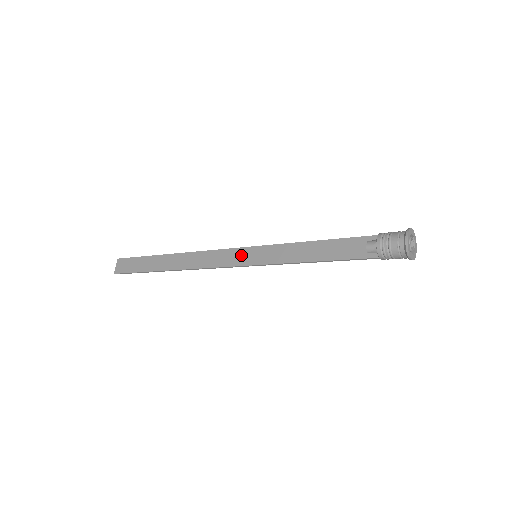
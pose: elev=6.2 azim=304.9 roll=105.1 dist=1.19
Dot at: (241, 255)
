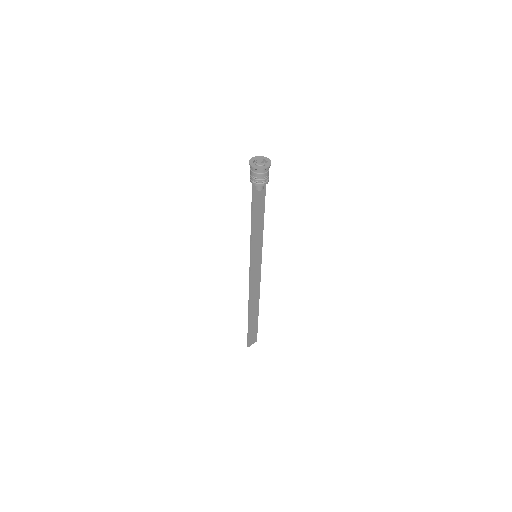
Dot at: (256, 264)
